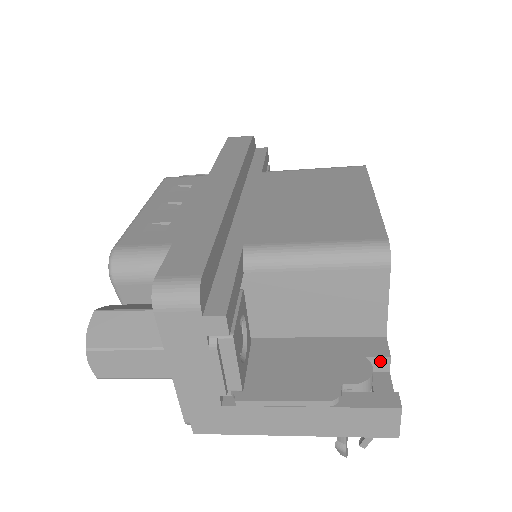
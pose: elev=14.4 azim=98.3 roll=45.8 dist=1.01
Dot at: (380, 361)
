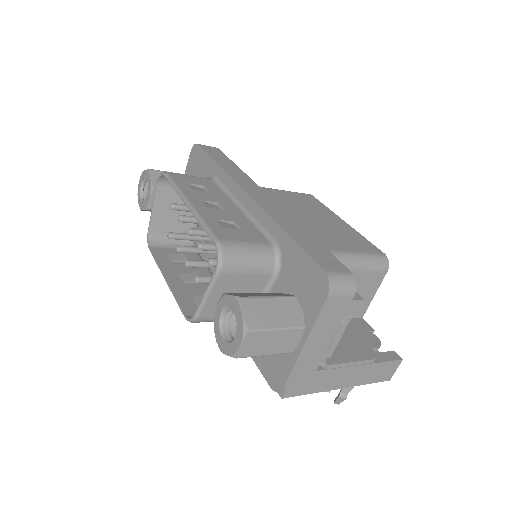
Dot at: occluded
